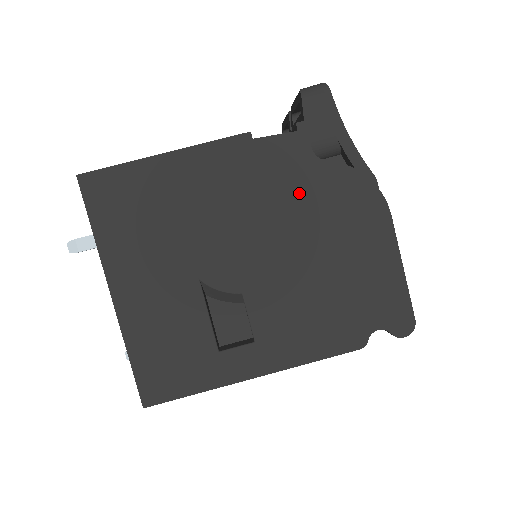
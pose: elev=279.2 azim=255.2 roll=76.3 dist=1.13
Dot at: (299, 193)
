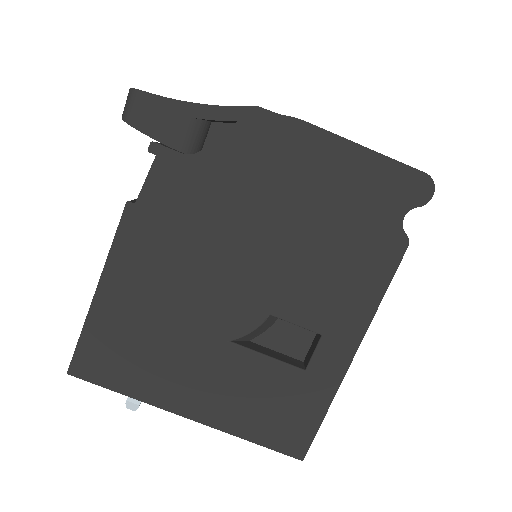
Dot at: (216, 197)
